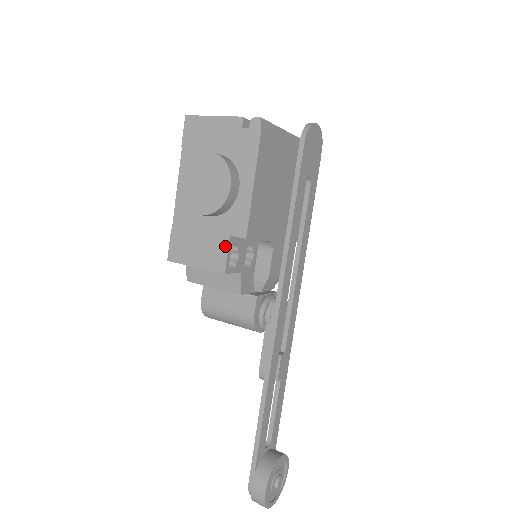
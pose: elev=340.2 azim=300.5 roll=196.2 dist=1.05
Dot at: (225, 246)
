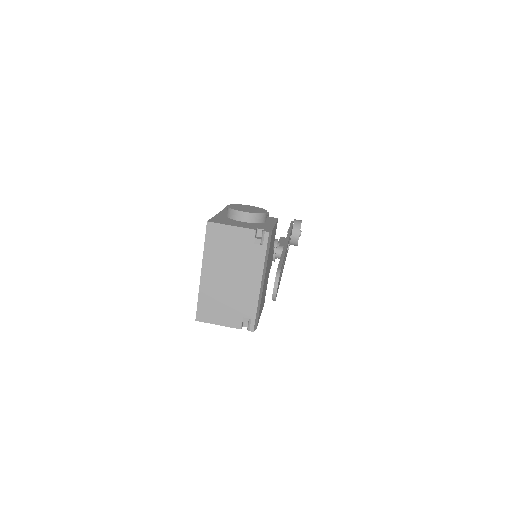
Dot at: occluded
